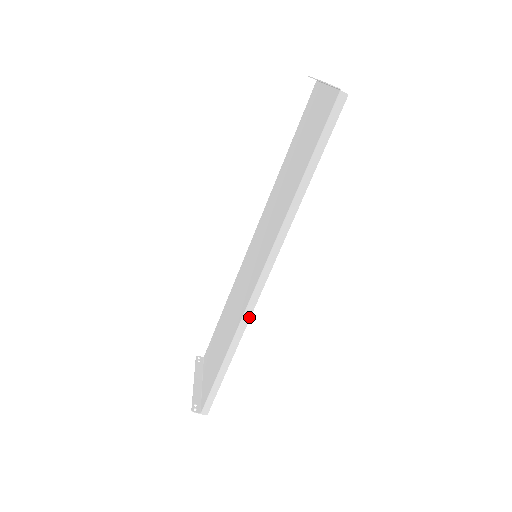
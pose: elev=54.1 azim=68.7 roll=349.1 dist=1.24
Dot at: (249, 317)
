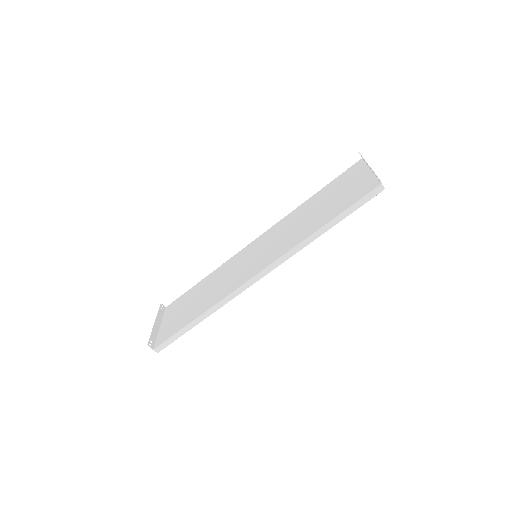
Dot at: (232, 298)
